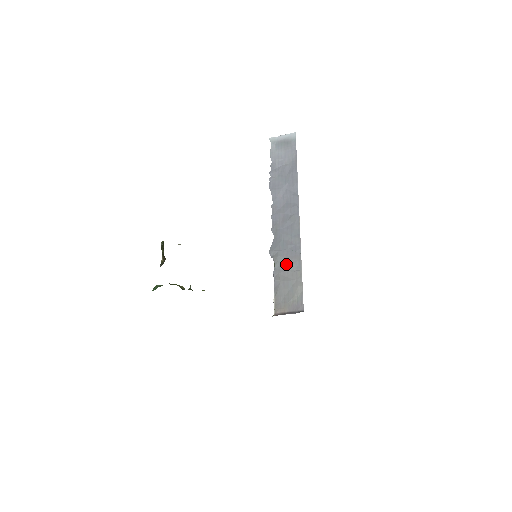
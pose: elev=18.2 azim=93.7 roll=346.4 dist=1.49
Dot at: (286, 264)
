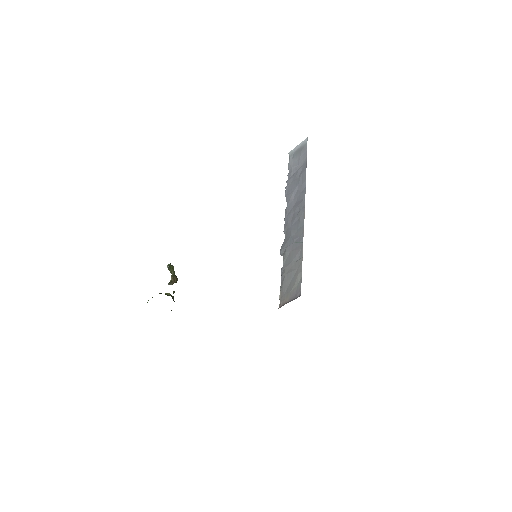
Dot at: (291, 257)
